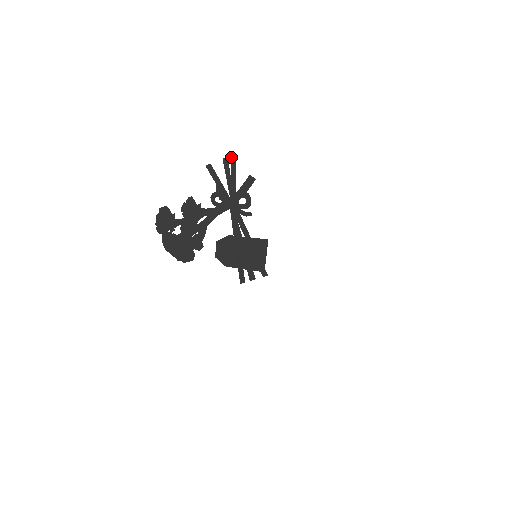
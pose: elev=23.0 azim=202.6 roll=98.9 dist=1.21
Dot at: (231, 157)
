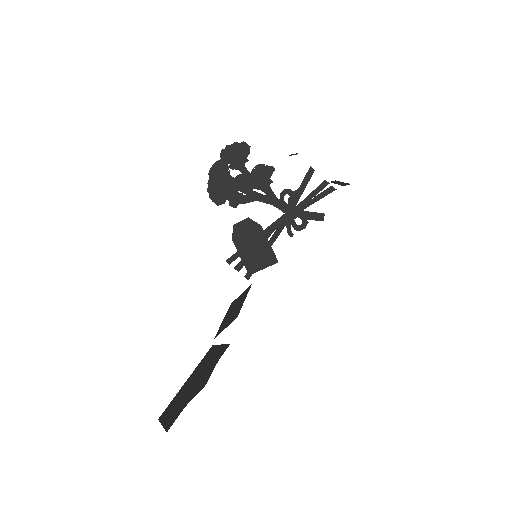
Dot at: (331, 187)
